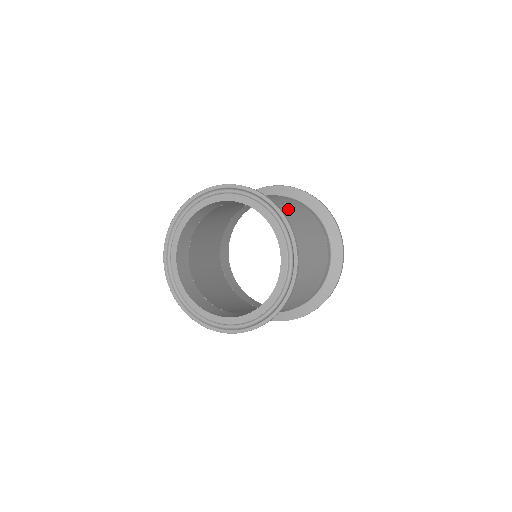
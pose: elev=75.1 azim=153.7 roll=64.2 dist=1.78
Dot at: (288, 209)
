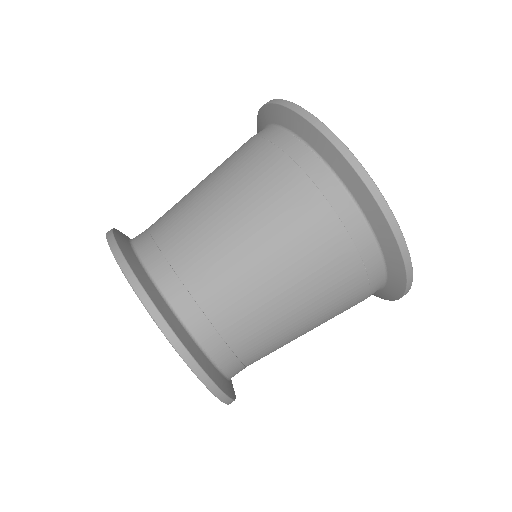
Dot at: (200, 187)
